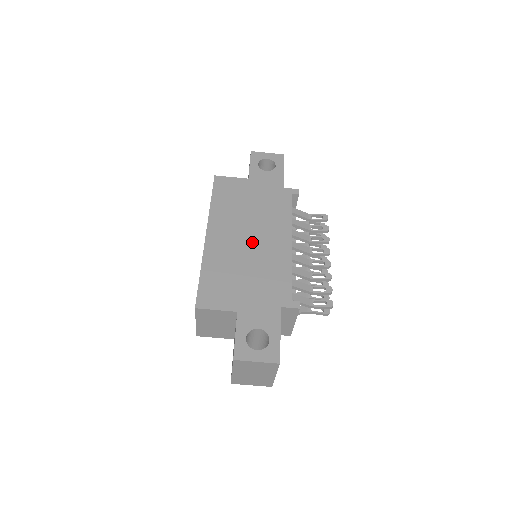
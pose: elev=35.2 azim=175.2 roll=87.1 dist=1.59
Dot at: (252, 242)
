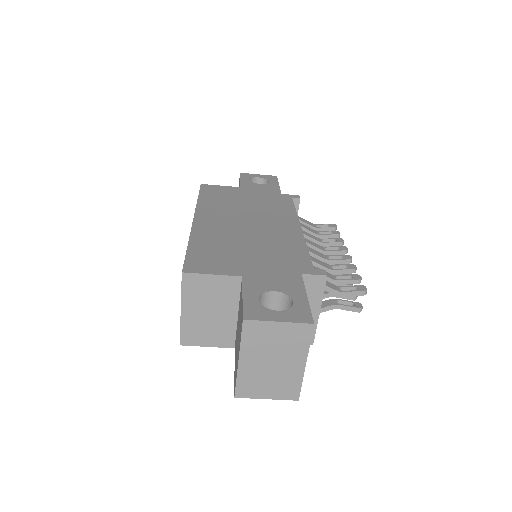
Dot at: (252, 225)
